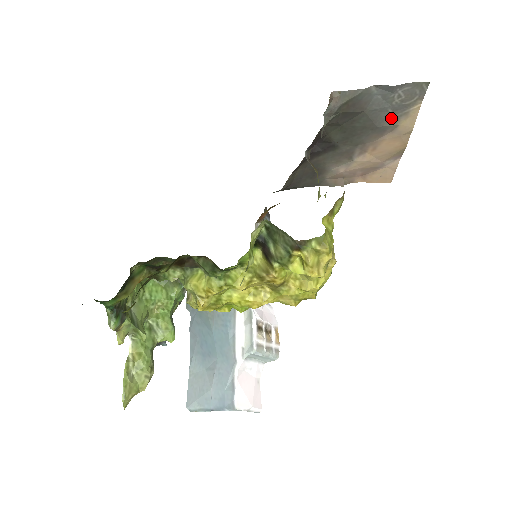
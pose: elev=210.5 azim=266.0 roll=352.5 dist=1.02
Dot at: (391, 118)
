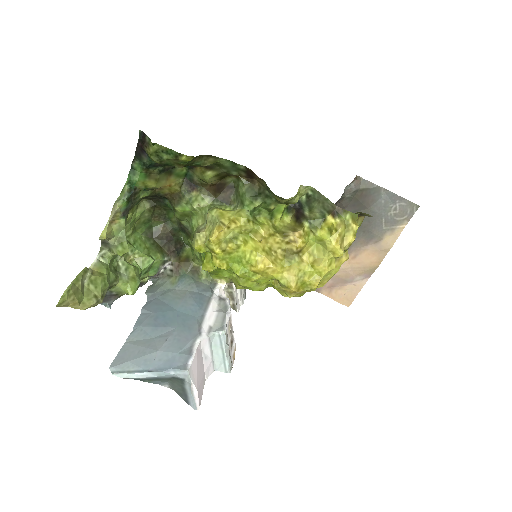
Dot at: (381, 228)
